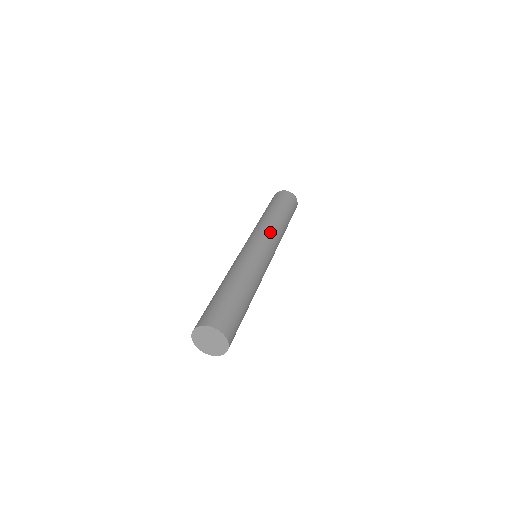
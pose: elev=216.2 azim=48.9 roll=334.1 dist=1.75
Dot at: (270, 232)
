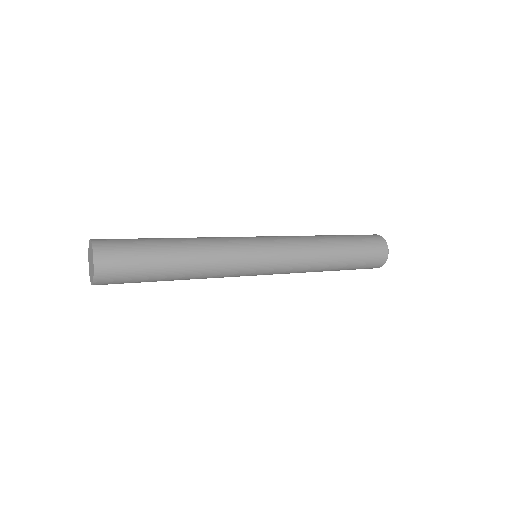
Dot at: occluded
